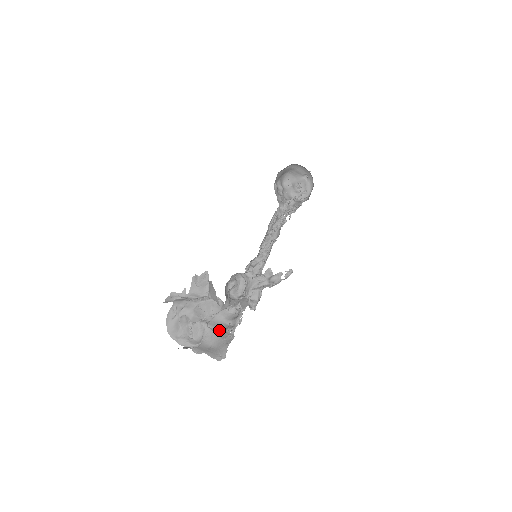
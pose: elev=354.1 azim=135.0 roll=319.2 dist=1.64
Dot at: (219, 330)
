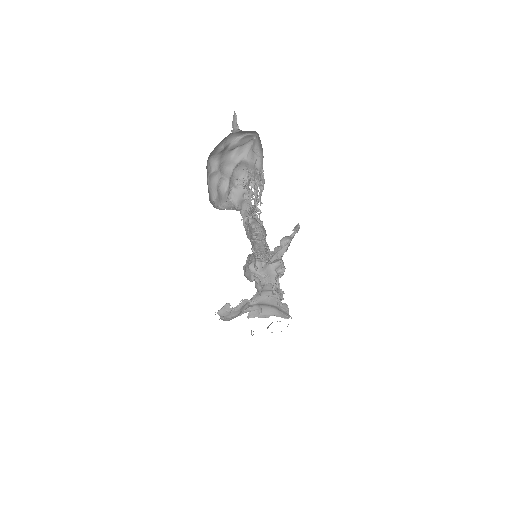
Dot at: (269, 301)
